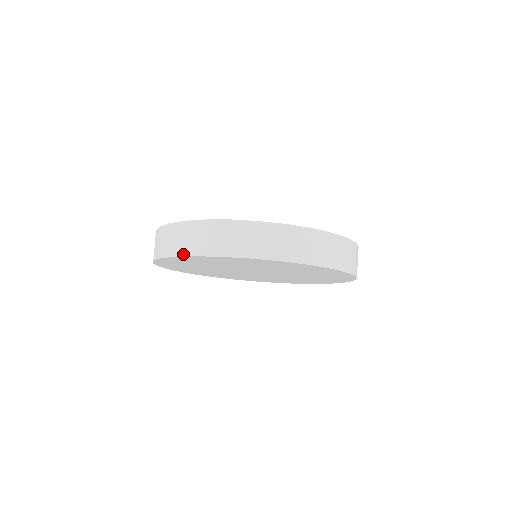
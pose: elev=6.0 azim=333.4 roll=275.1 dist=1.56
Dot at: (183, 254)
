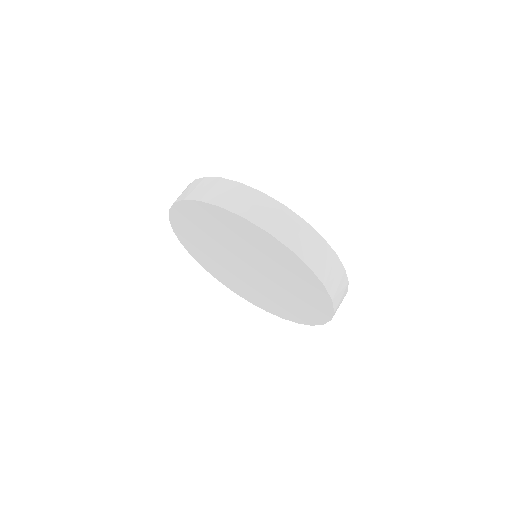
Dot at: occluded
